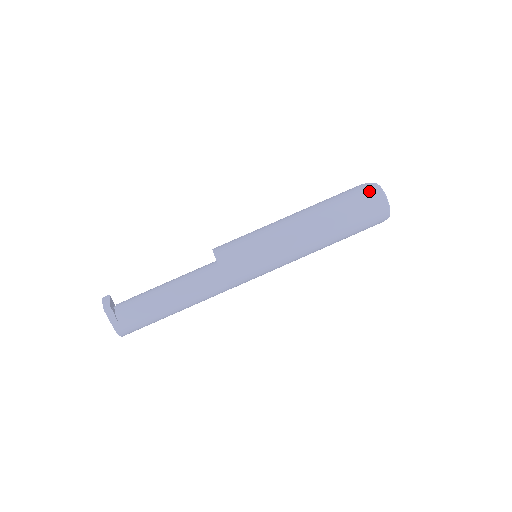
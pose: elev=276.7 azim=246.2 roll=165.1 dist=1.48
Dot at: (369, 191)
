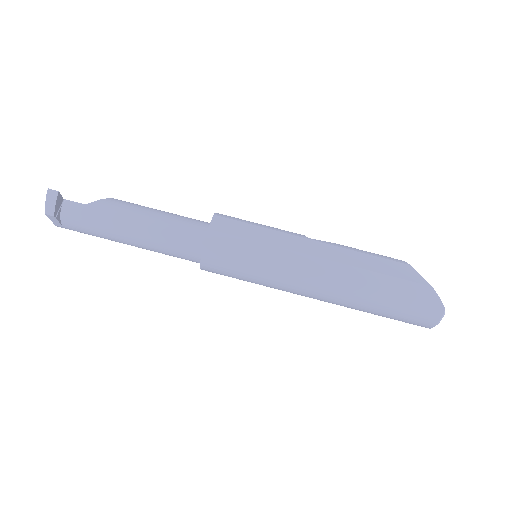
Dot at: (426, 313)
